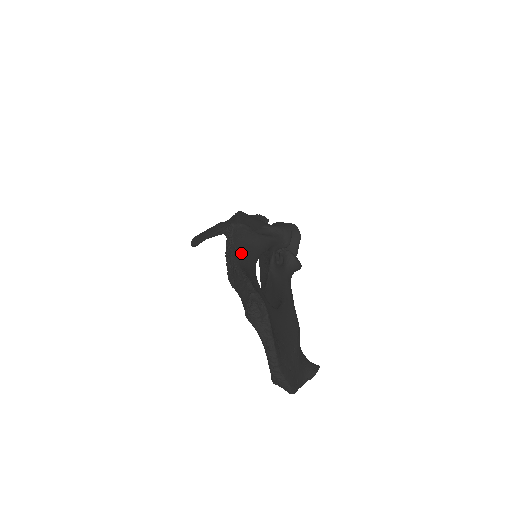
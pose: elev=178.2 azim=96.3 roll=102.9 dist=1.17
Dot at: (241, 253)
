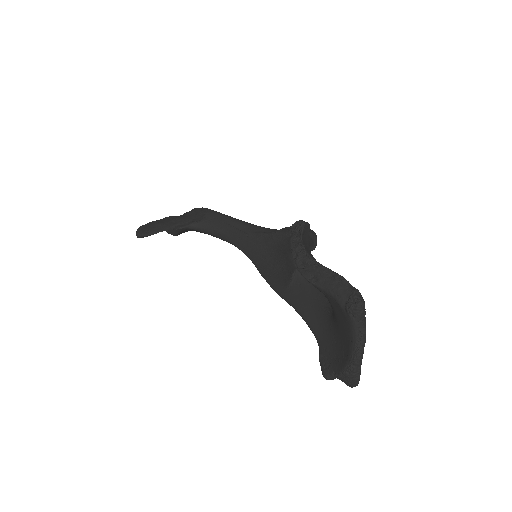
Dot at: (308, 251)
